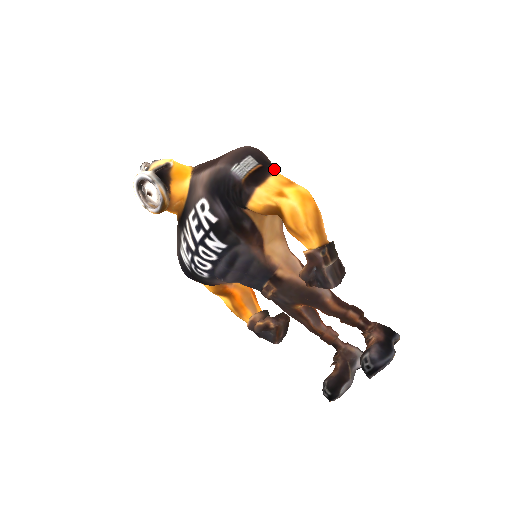
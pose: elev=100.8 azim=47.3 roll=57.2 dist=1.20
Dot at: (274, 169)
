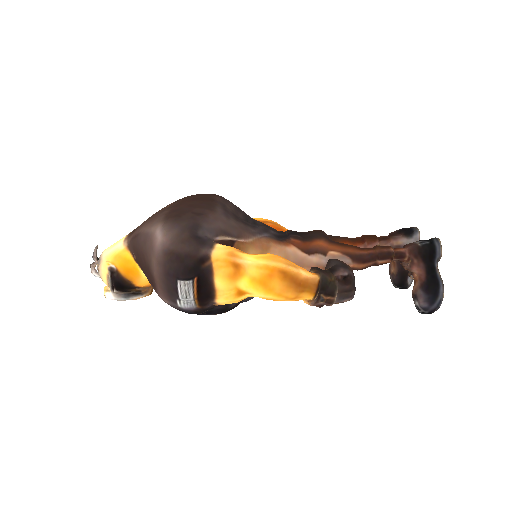
Dot at: (207, 260)
